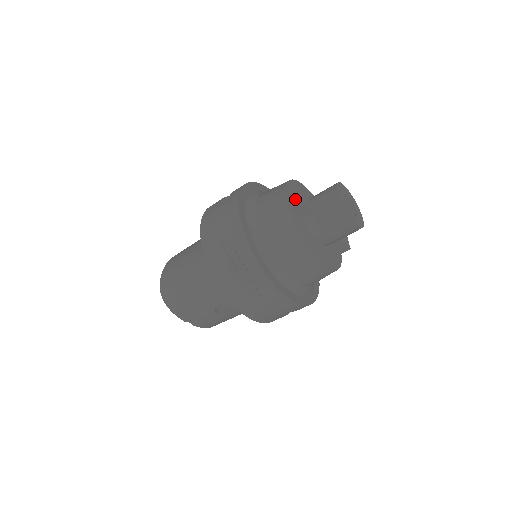
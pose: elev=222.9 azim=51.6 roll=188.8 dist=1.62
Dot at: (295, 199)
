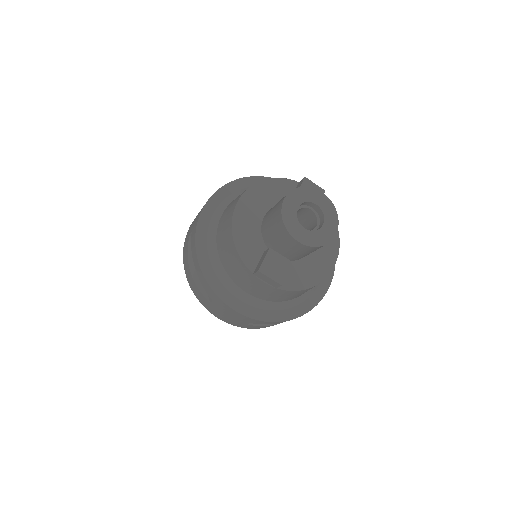
Dot at: (274, 283)
